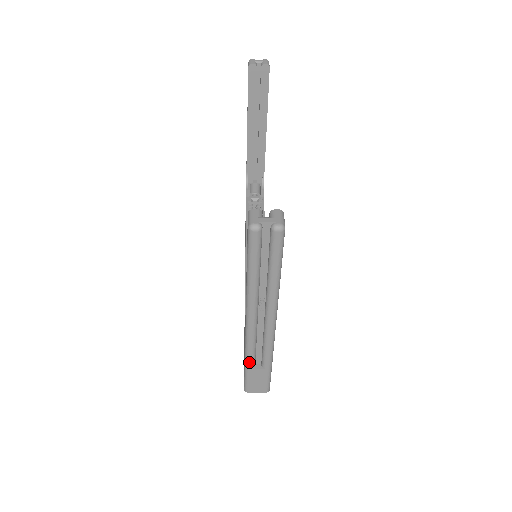
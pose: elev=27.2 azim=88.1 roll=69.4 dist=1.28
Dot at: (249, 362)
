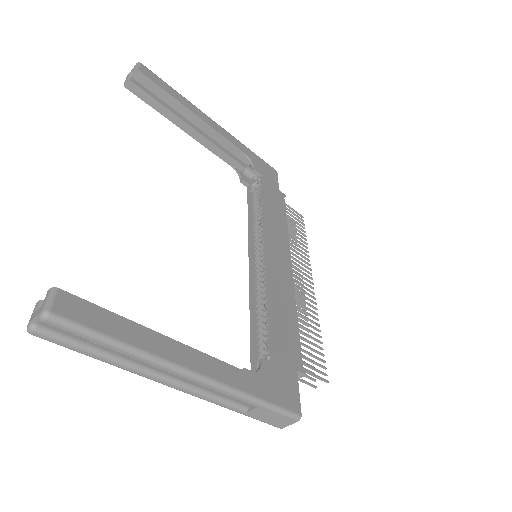
Dot at: (234, 410)
